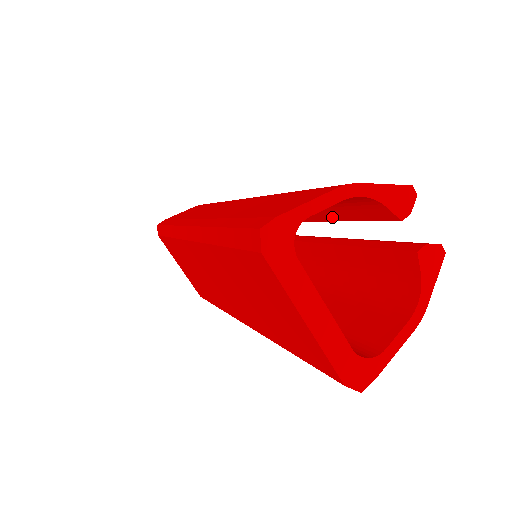
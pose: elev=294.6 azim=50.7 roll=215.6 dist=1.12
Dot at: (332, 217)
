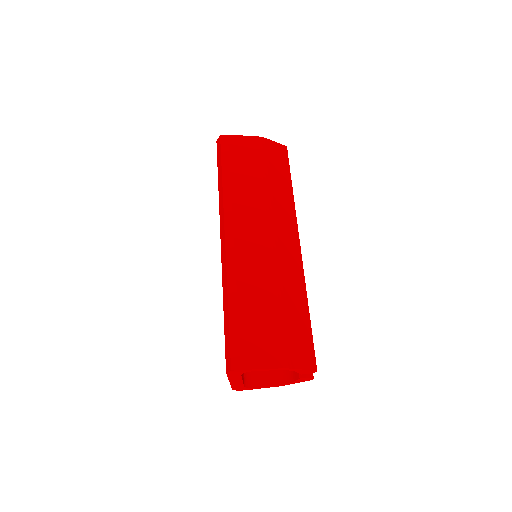
Dot at: occluded
